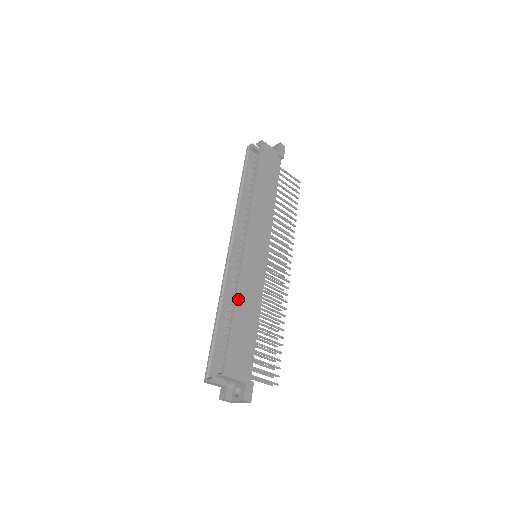
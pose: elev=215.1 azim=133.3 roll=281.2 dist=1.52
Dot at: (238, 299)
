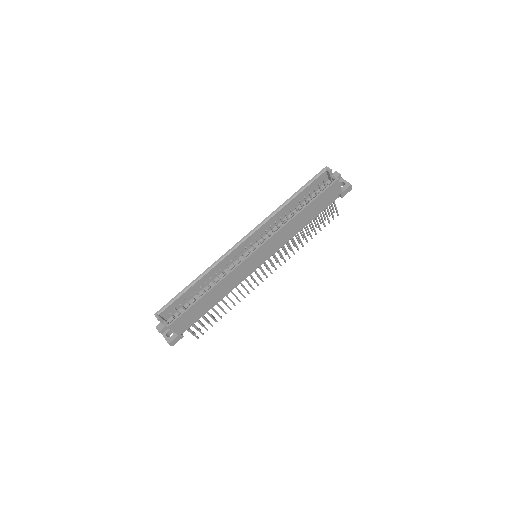
Dot at: (217, 286)
